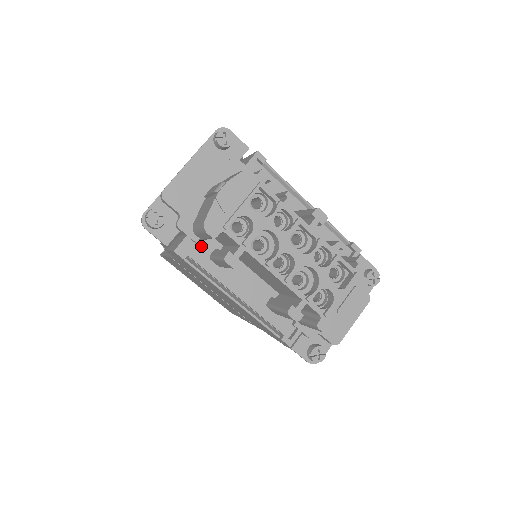
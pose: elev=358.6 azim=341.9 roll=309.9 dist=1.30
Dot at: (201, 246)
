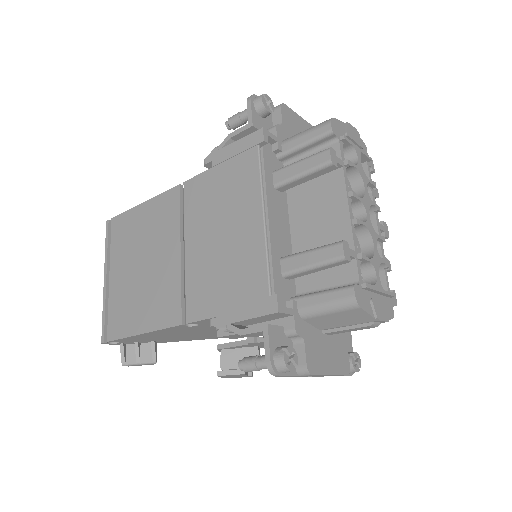
Dot at: (274, 159)
